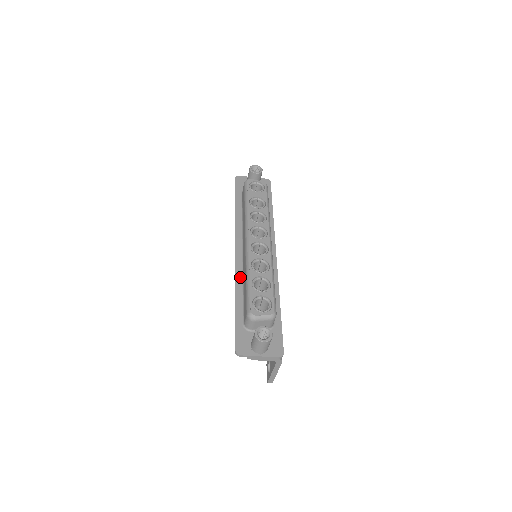
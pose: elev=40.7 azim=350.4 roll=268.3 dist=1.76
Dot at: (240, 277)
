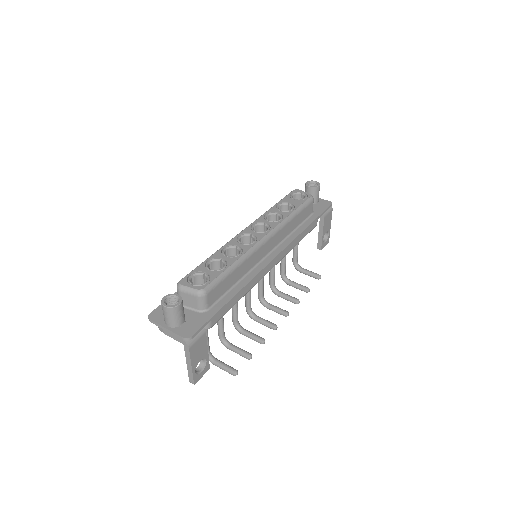
Dot at: occluded
